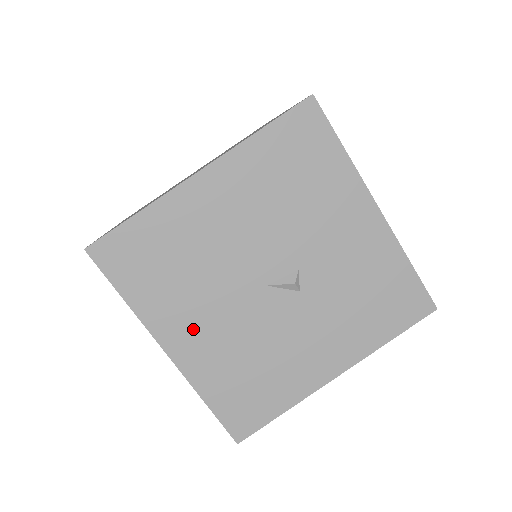
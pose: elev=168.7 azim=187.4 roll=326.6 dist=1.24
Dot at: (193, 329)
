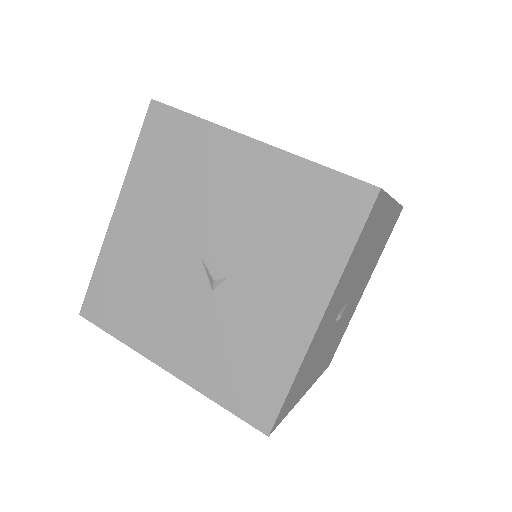
Dot at: (140, 221)
